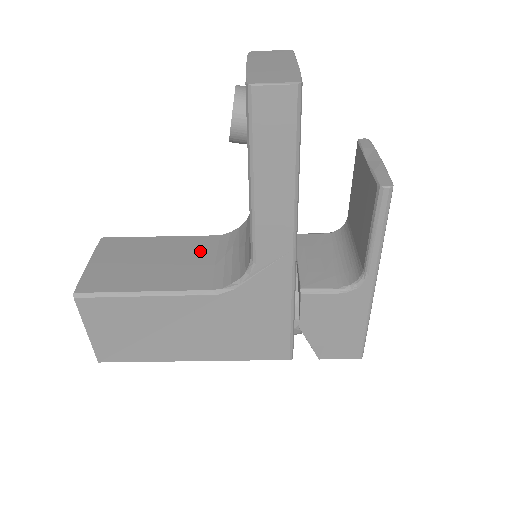
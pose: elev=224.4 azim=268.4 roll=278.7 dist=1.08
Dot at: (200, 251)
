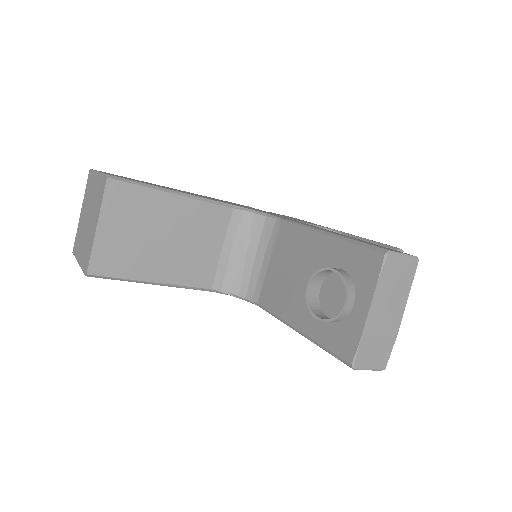
Dot at: (211, 232)
